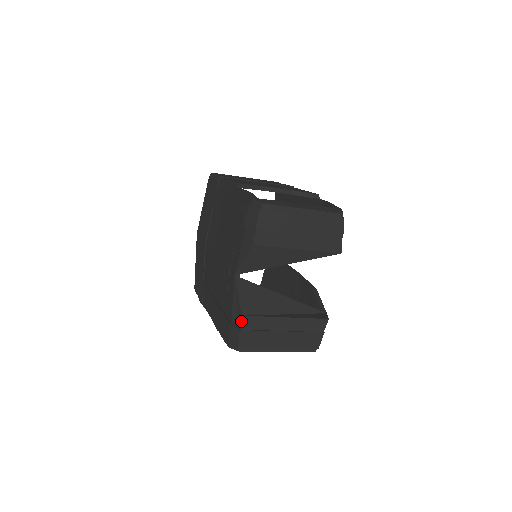
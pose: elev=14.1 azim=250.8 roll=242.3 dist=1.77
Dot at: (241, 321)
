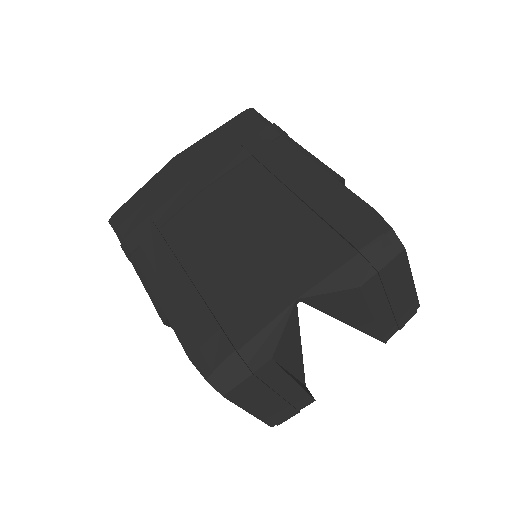
Dot at: (264, 364)
